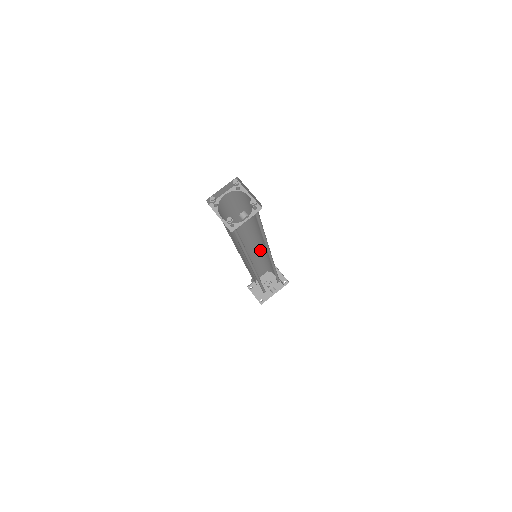
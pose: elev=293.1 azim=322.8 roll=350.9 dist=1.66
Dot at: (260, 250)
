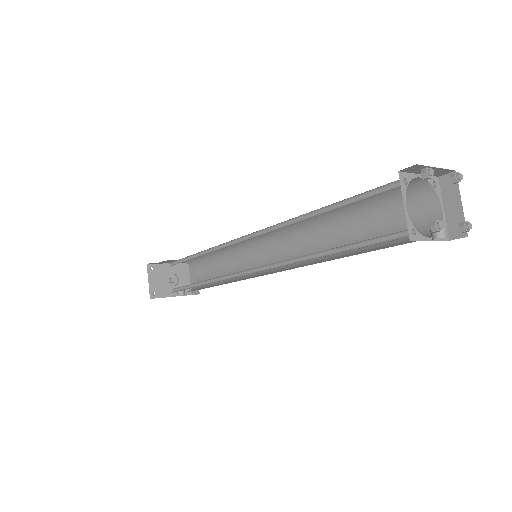
Dot at: (247, 247)
